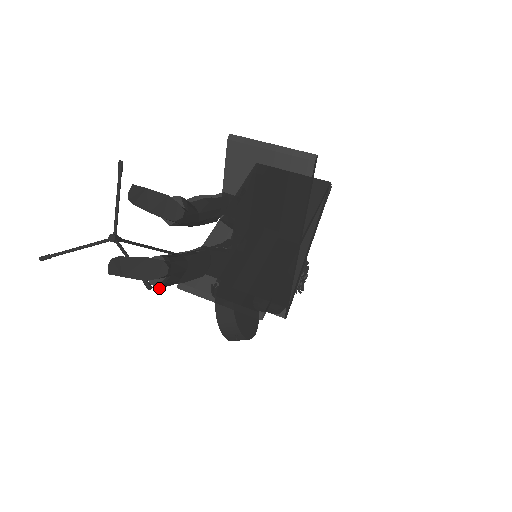
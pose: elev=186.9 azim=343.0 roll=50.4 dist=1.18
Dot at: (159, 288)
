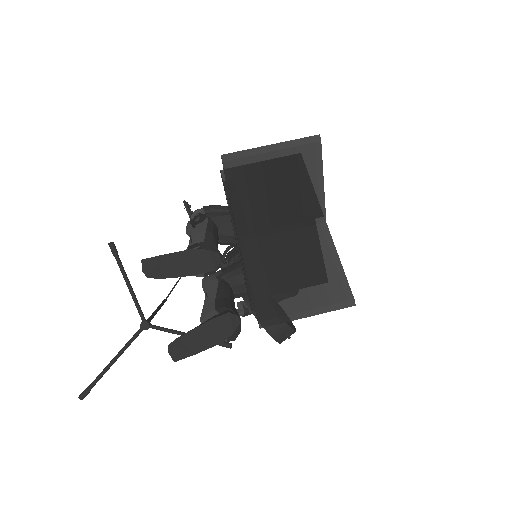
Dot at: (234, 340)
